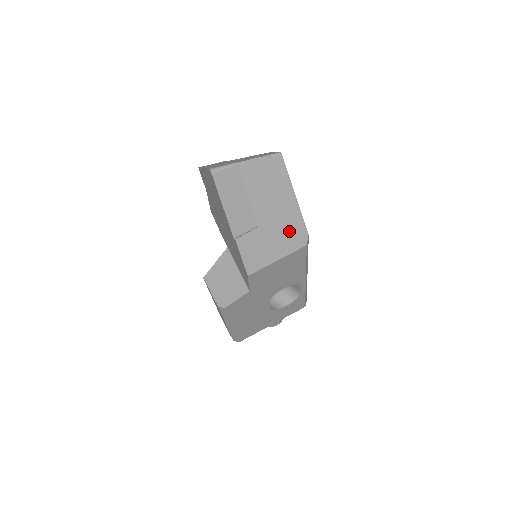
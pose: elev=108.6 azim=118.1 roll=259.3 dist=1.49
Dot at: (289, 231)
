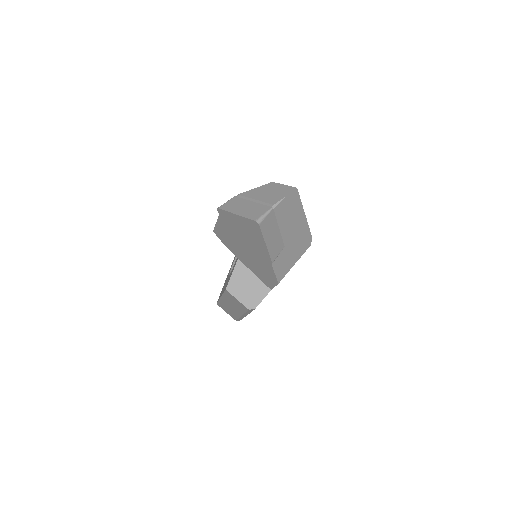
Dot at: (301, 241)
